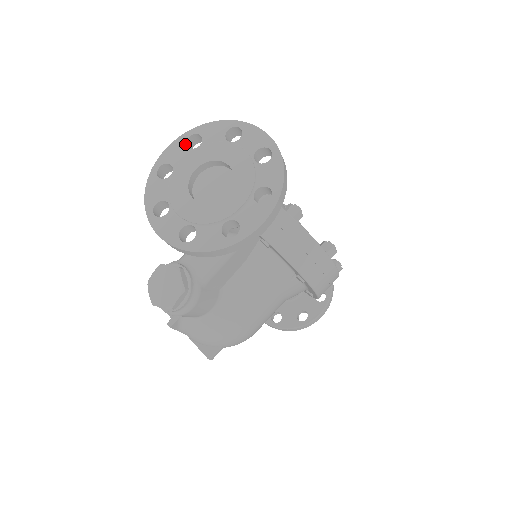
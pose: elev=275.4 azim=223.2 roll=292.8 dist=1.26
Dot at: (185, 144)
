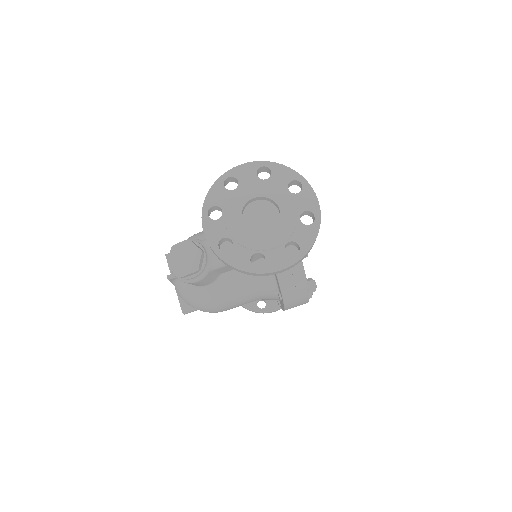
Dot at: (256, 171)
